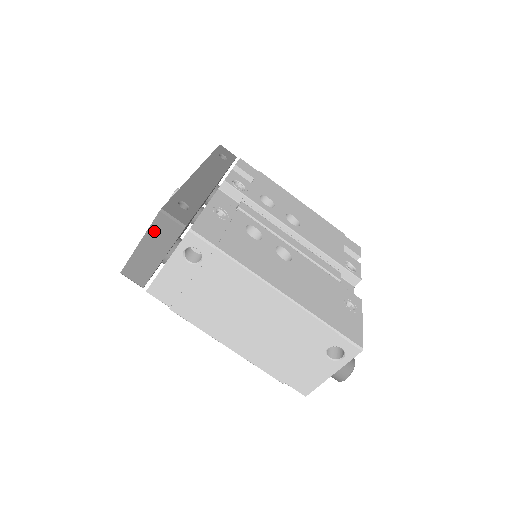
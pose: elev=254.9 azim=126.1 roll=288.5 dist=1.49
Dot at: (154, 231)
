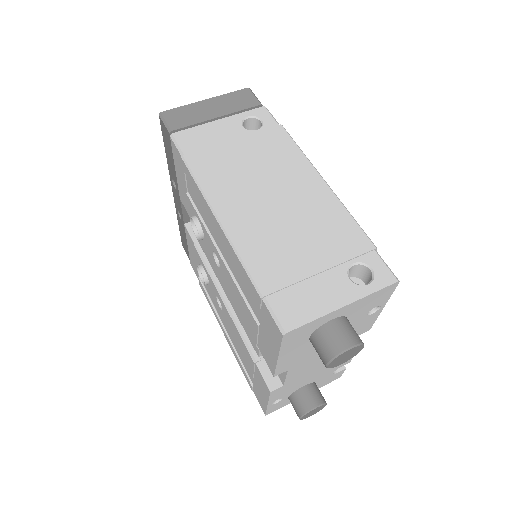
Dot at: (230, 97)
